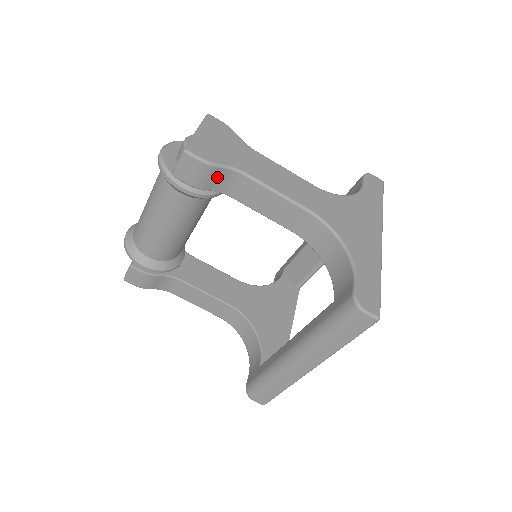
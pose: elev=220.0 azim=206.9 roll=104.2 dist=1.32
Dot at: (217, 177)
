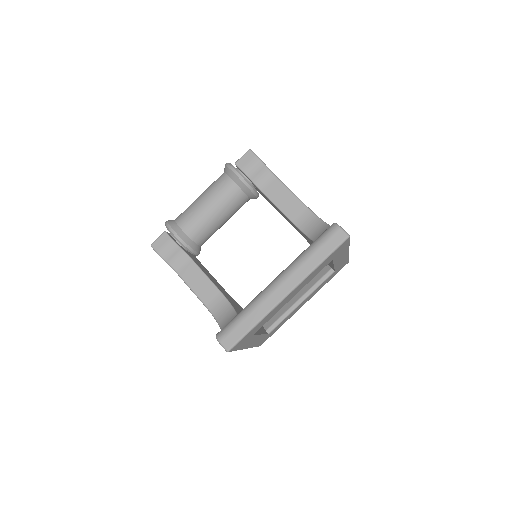
Dot at: (260, 172)
